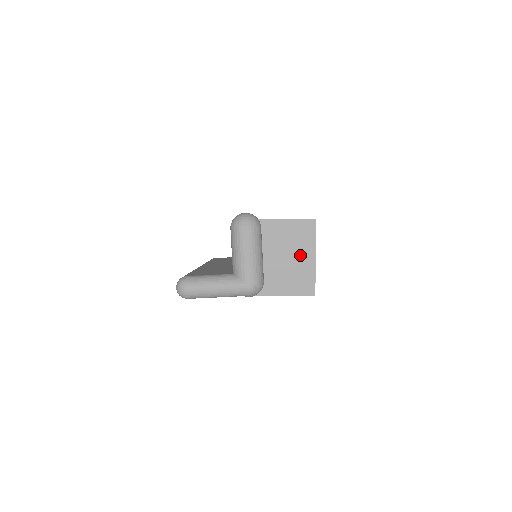
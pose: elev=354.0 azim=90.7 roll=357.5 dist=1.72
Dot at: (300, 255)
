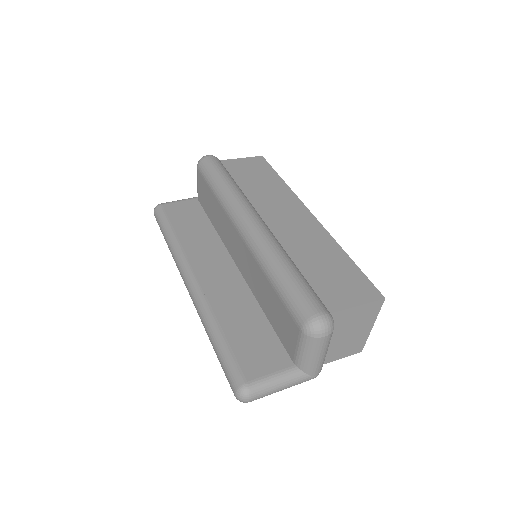
Dot at: (360, 329)
